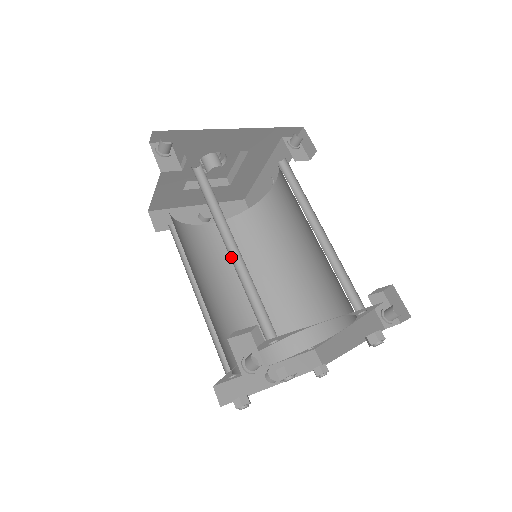
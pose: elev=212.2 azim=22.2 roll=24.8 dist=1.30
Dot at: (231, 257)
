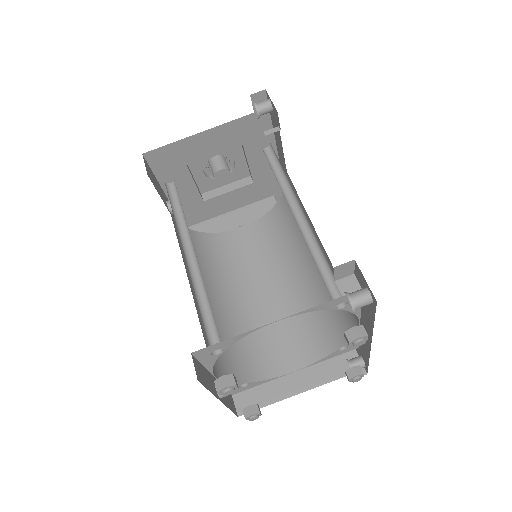
Dot at: (297, 222)
